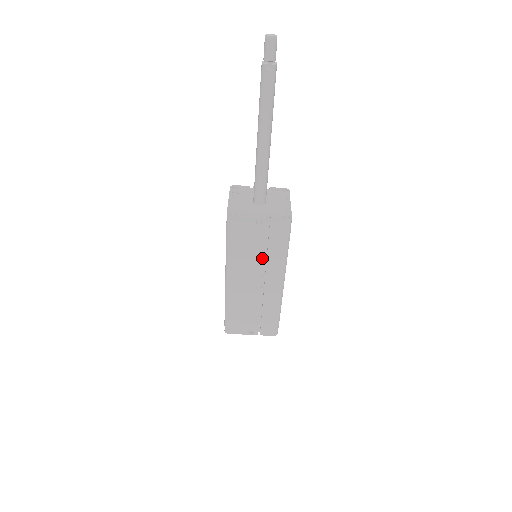
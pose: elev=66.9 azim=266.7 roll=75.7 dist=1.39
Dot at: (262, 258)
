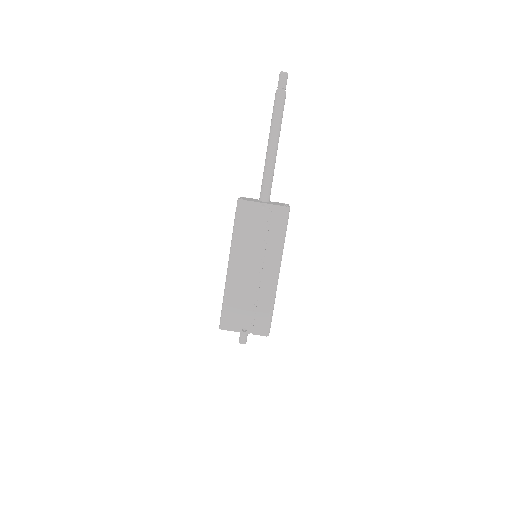
Dot at: (262, 243)
